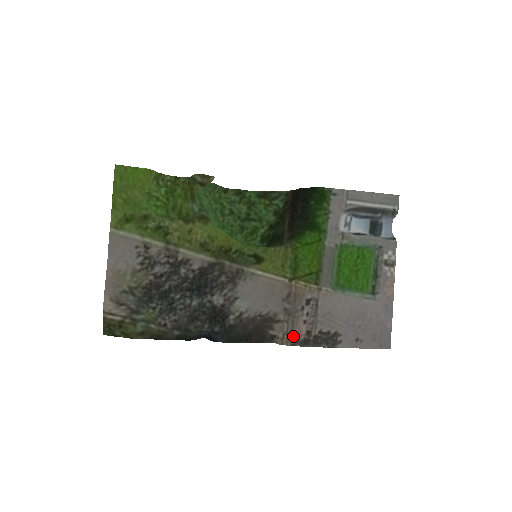
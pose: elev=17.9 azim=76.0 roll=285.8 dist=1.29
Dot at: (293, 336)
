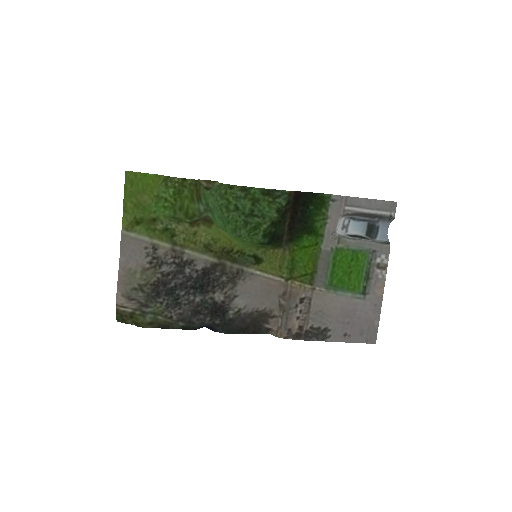
Dot at: (286, 330)
